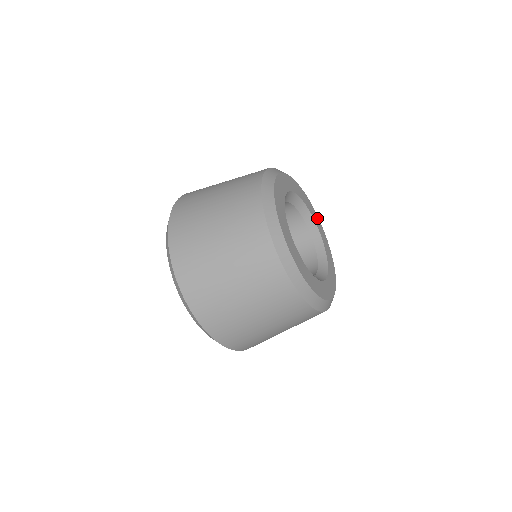
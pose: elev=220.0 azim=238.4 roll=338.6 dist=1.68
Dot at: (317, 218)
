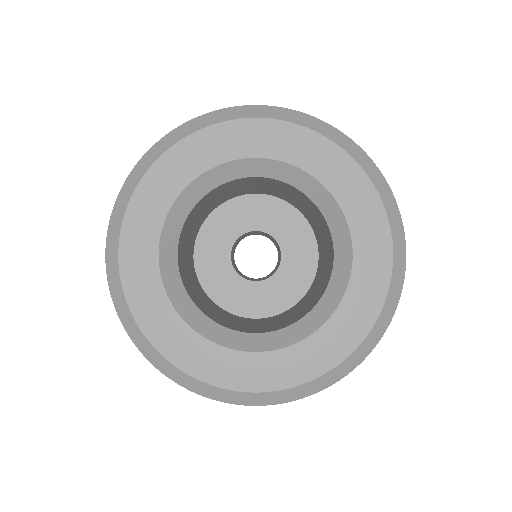
Dot at: (235, 130)
